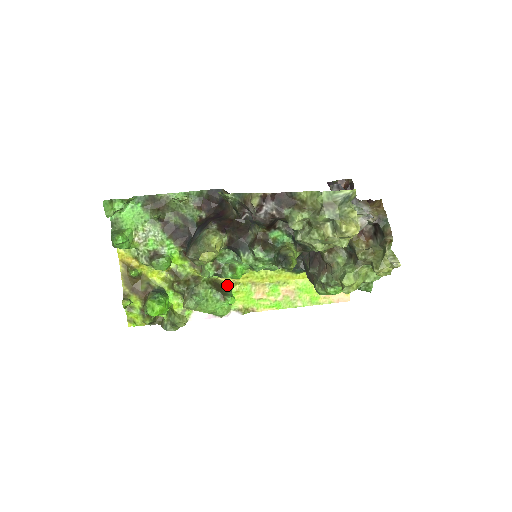
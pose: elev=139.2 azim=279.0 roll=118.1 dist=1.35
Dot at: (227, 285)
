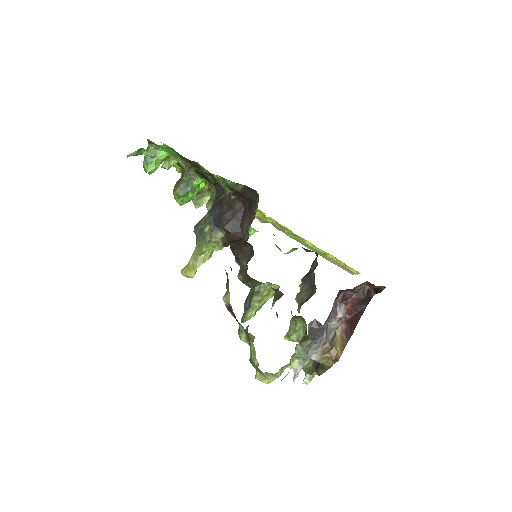
Dot at: occluded
